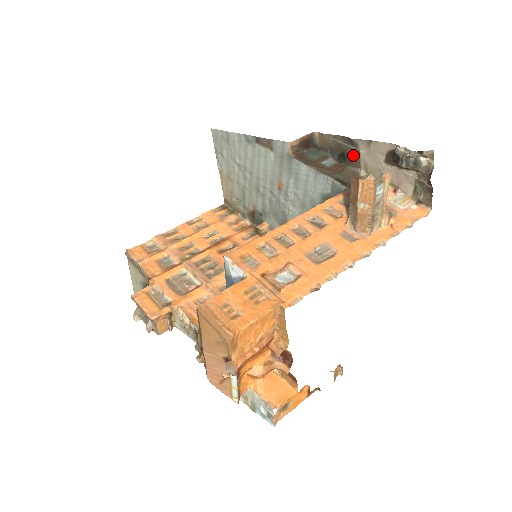
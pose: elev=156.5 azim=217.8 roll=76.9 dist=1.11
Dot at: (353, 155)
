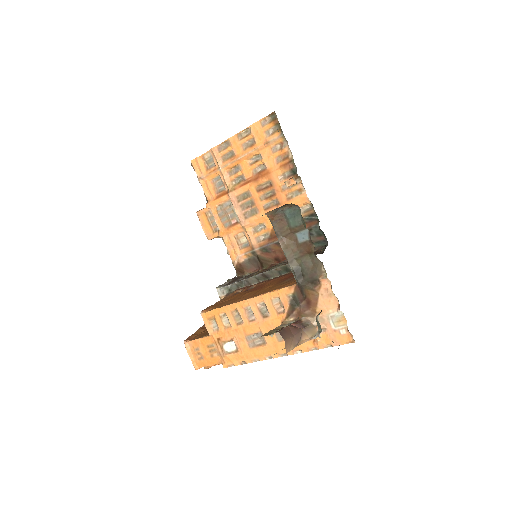
Dot at: occluded
